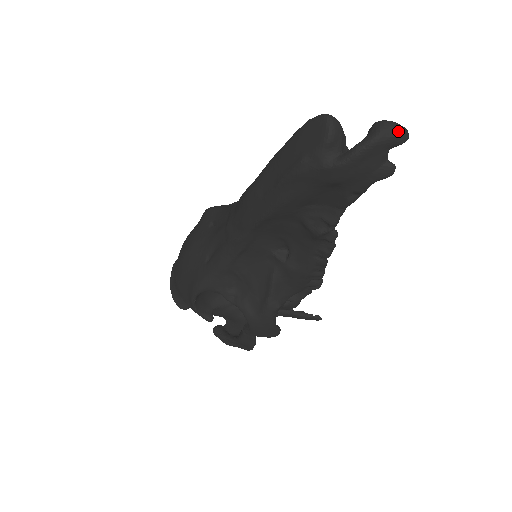
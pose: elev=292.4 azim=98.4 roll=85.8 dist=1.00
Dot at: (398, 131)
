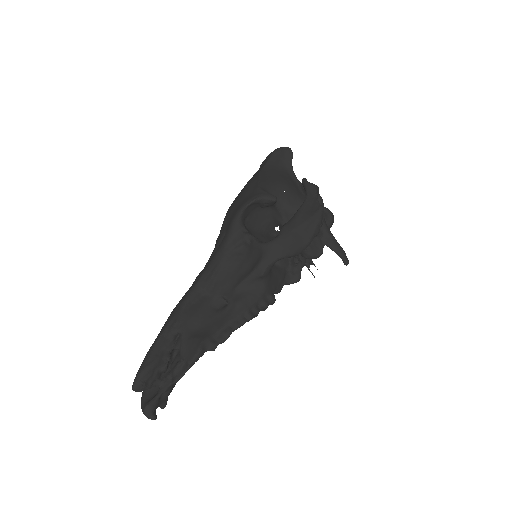
Dot at: (147, 417)
